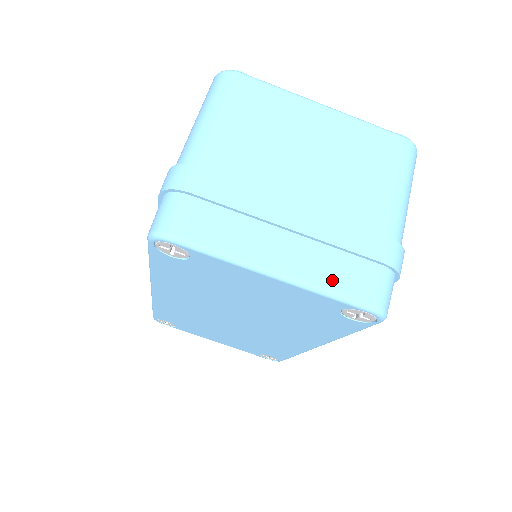
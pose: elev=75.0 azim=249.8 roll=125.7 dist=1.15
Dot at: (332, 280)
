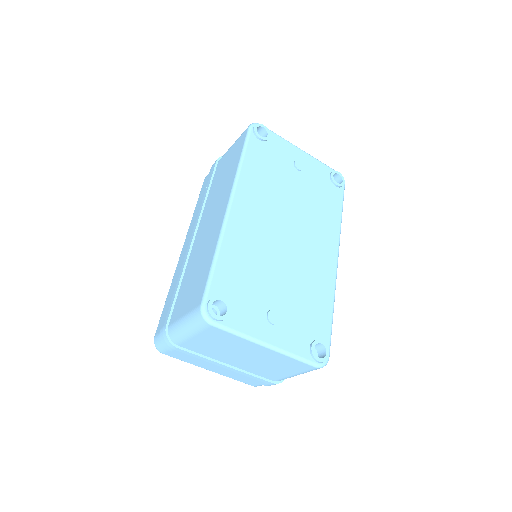
Dot at: (237, 379)
